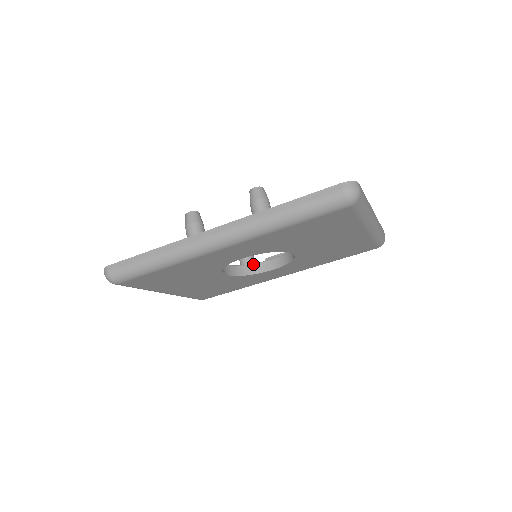
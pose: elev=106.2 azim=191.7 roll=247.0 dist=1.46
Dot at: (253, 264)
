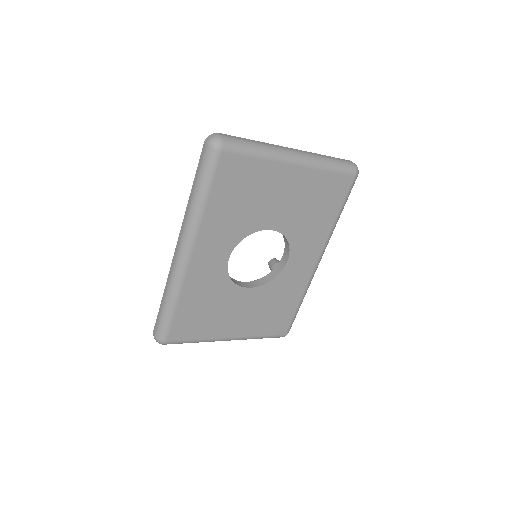
Dot at: (274, 268)
